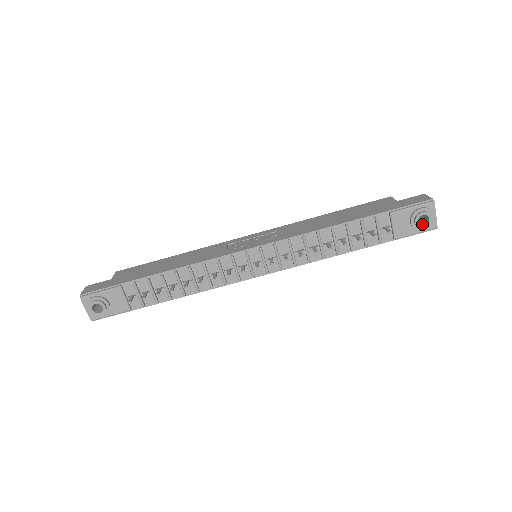
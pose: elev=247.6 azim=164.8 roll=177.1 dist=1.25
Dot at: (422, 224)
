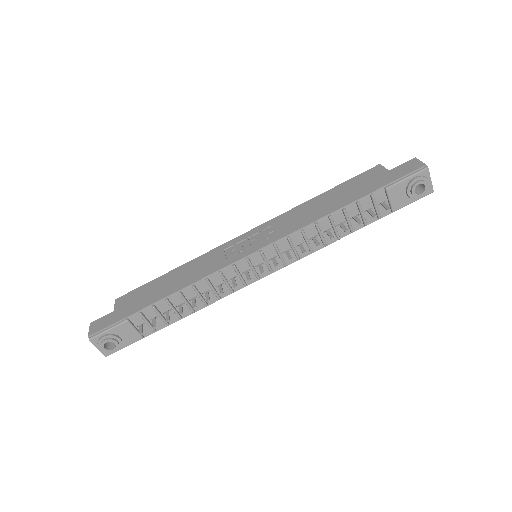
Dot at: (418, 192)
